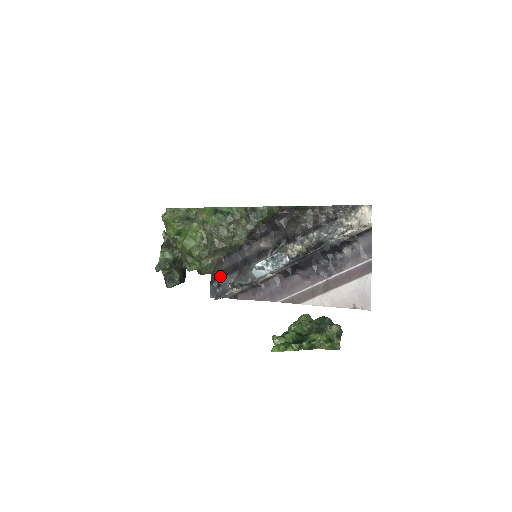
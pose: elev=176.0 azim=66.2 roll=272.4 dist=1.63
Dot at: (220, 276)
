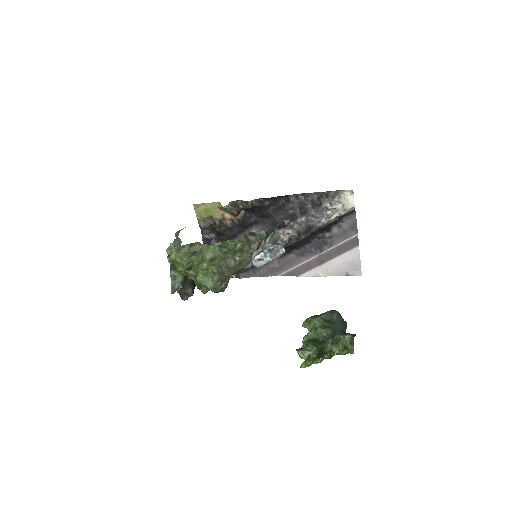
Dot at: occluded
